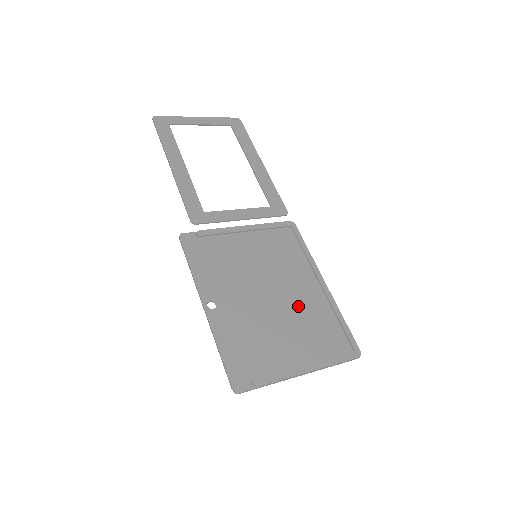
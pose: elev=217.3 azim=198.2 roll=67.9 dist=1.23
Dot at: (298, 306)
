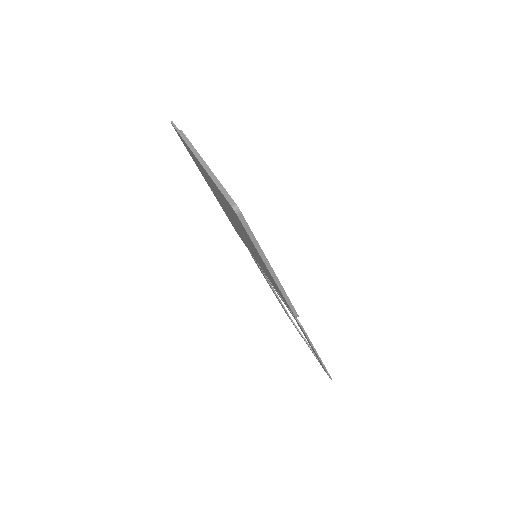
Dot at: occluded
